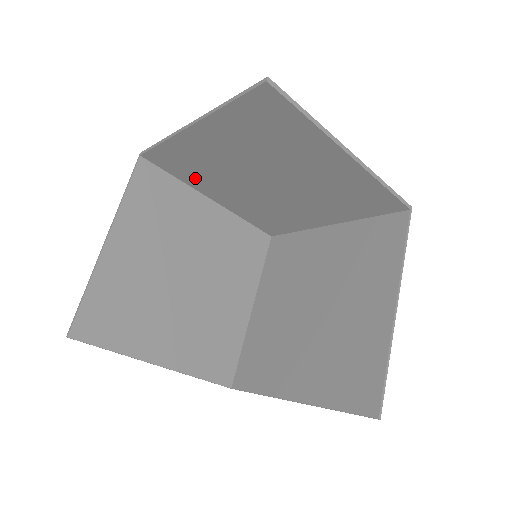
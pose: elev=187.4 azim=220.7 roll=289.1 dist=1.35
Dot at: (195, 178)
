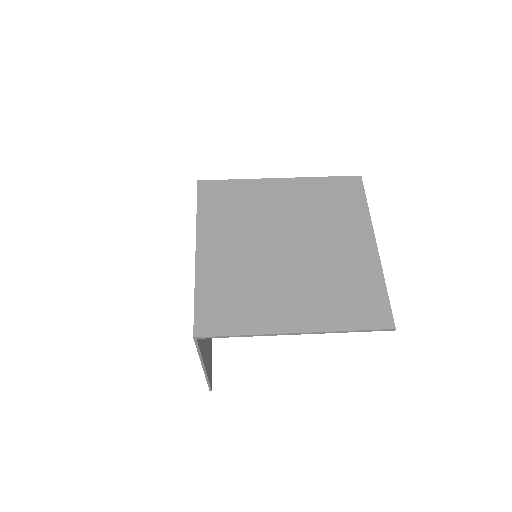
Dot at: (218, 286)
